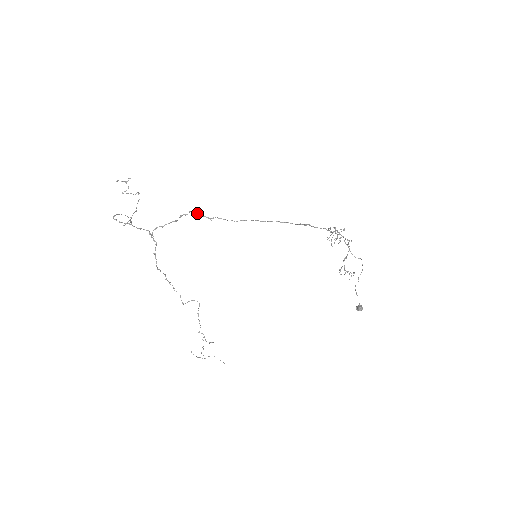
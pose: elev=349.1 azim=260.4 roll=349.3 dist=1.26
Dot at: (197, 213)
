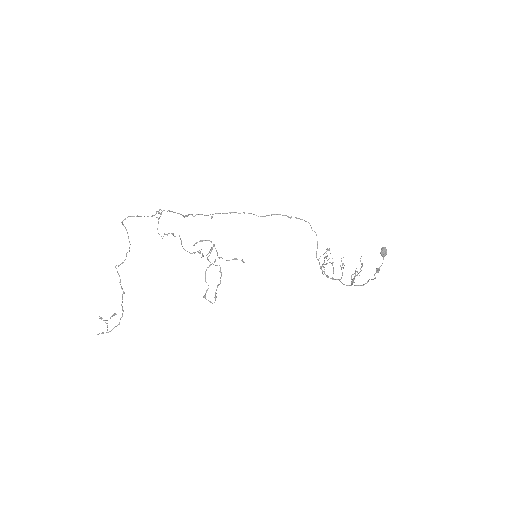
Dot at: occluded
